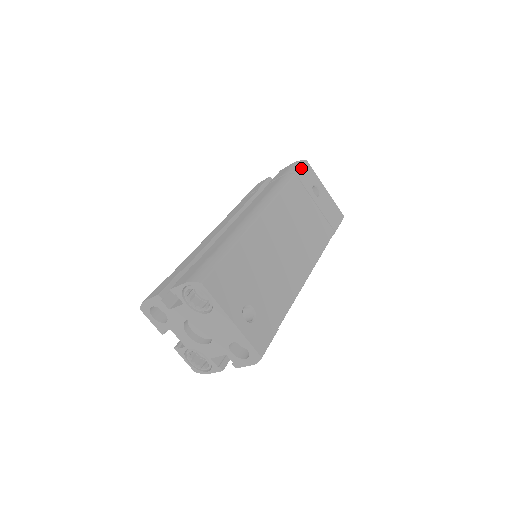
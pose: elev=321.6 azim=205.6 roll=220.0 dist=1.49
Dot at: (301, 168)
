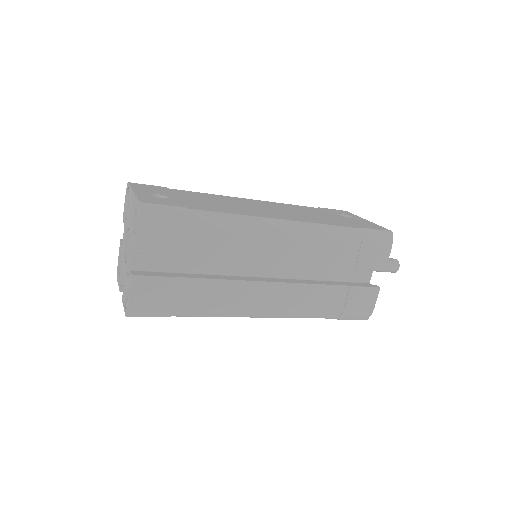
Dot at: (331, 209)
